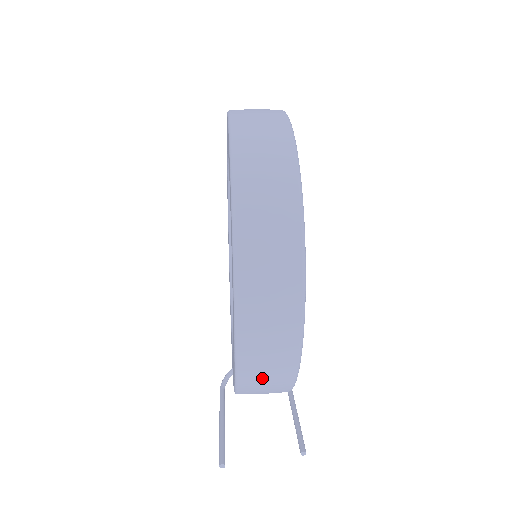
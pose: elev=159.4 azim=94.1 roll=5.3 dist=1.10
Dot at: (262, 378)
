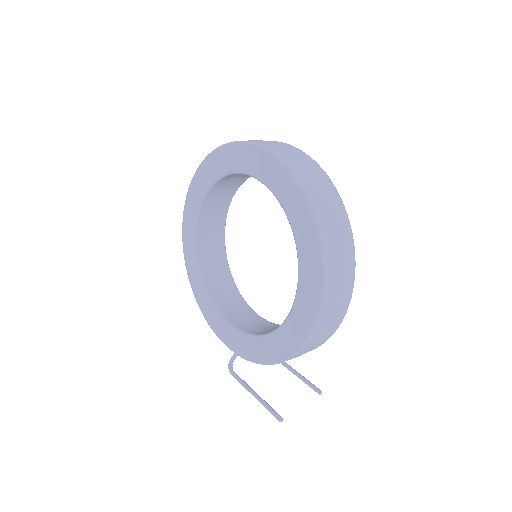
Dot at: (318, 340)
